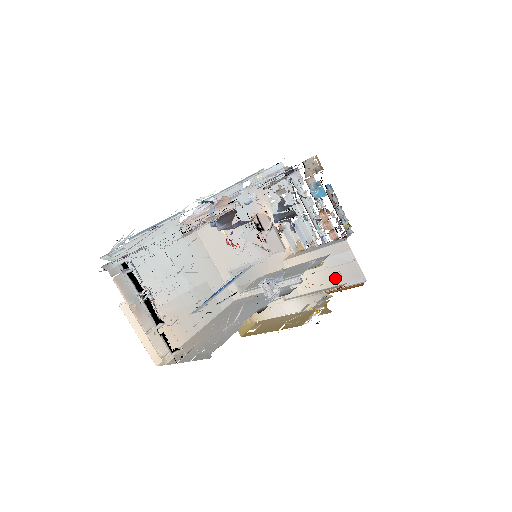
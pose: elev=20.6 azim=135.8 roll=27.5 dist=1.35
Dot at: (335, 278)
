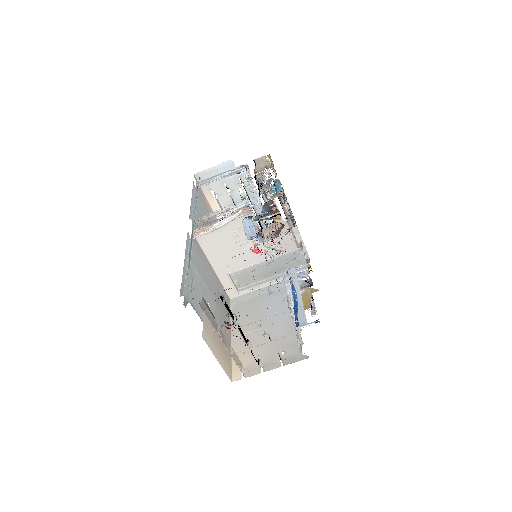
Dot at: occluded
